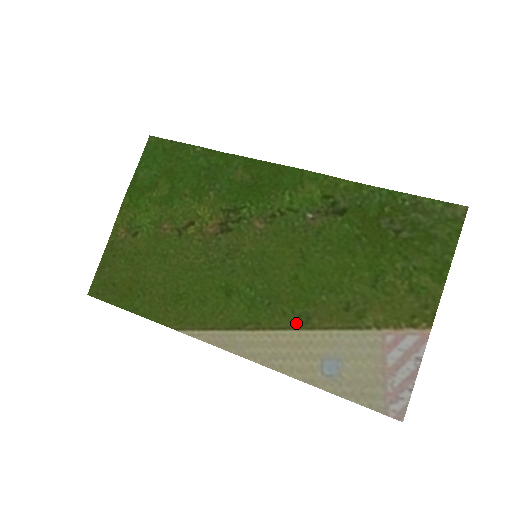
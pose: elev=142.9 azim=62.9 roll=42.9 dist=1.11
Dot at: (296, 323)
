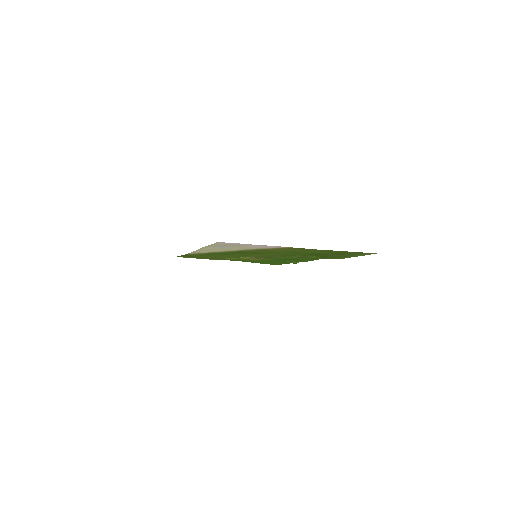
Dot at: (235, 251)
